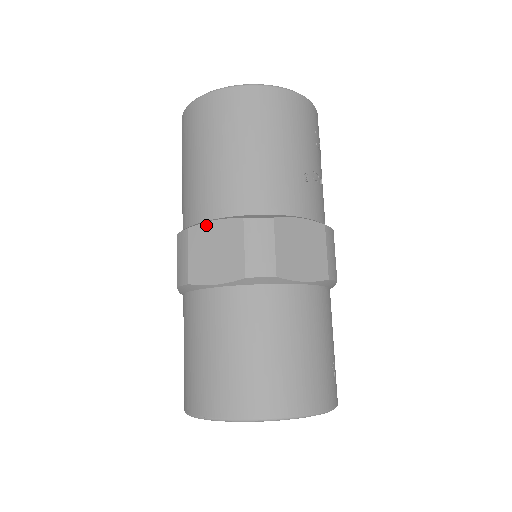
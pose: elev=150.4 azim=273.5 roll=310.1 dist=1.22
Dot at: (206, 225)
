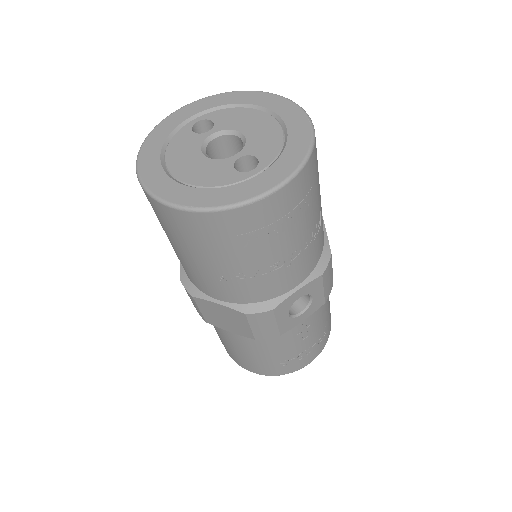
Dot at: occluded
